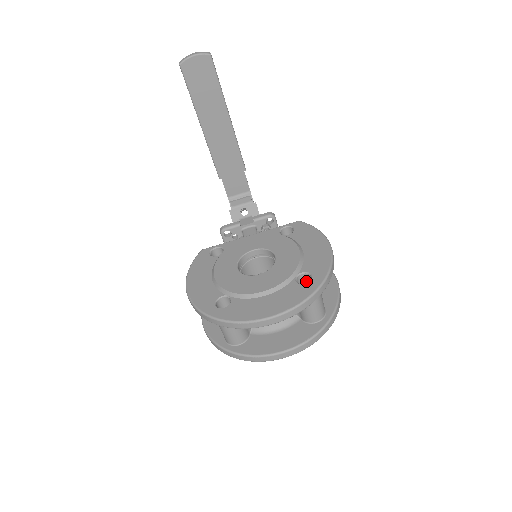
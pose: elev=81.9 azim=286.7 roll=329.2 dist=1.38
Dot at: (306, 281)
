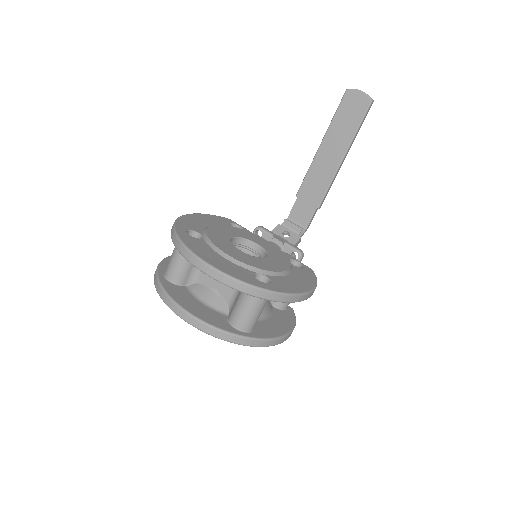
Dot at: occluded
